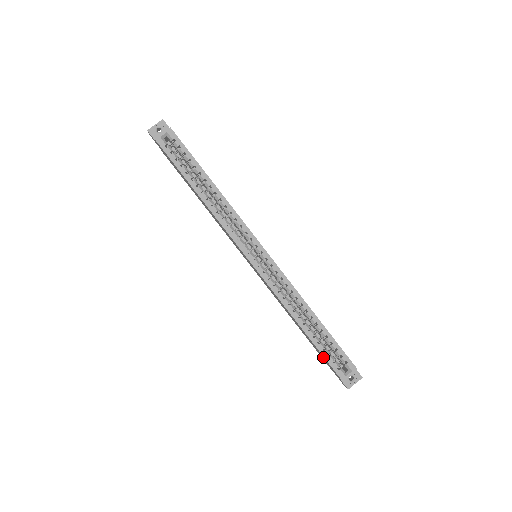
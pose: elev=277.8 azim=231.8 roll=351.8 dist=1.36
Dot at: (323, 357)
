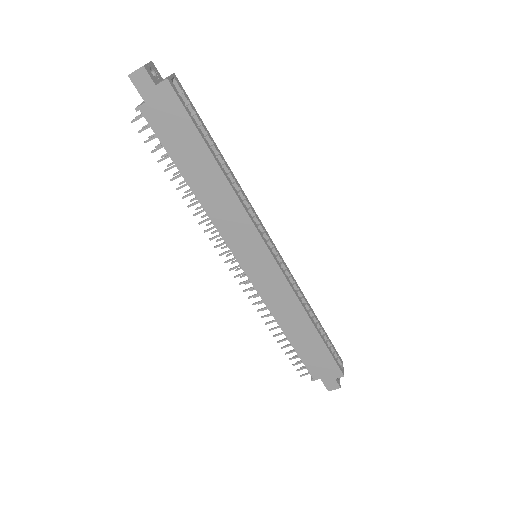
Dot at: (325, 358)
